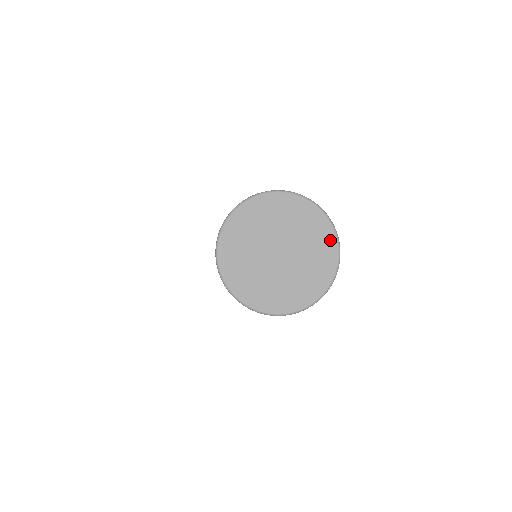
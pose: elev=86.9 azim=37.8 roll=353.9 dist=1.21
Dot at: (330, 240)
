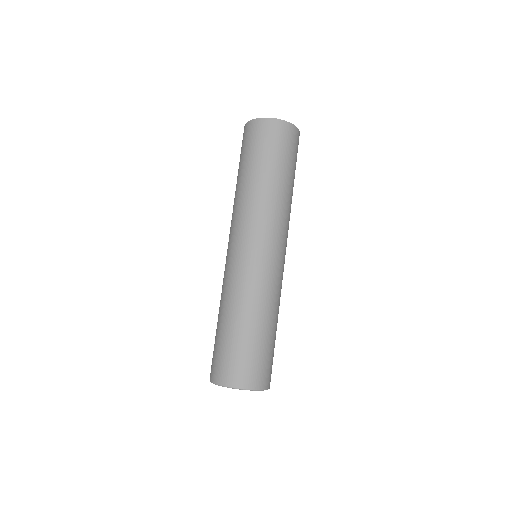
Dot at: (252, 390)
